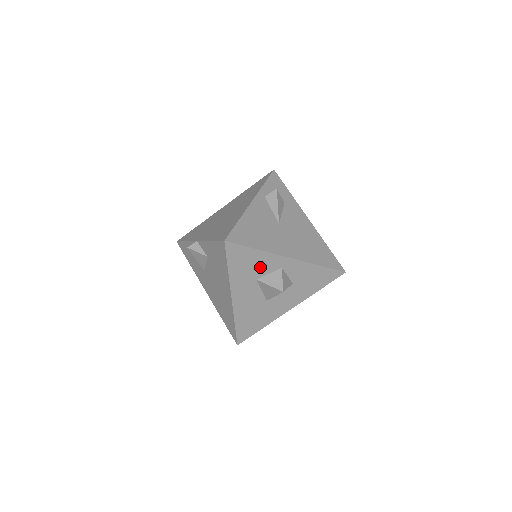
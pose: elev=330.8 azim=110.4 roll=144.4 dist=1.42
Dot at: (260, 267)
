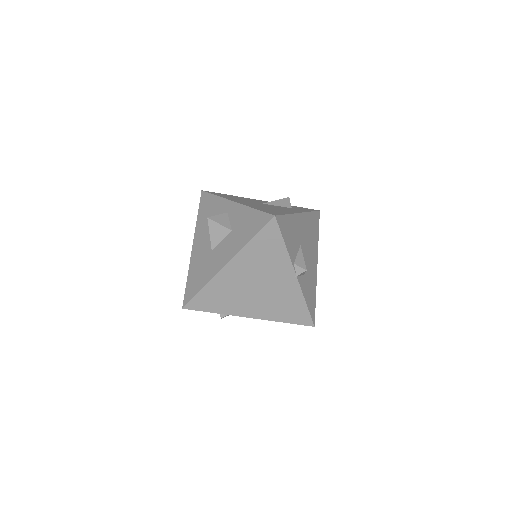
Dot at: (215, 213)
